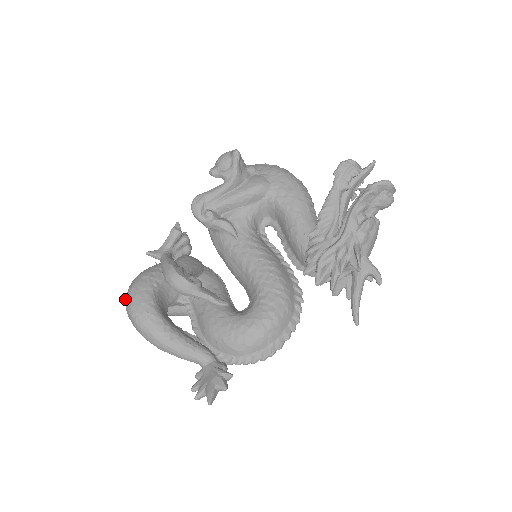
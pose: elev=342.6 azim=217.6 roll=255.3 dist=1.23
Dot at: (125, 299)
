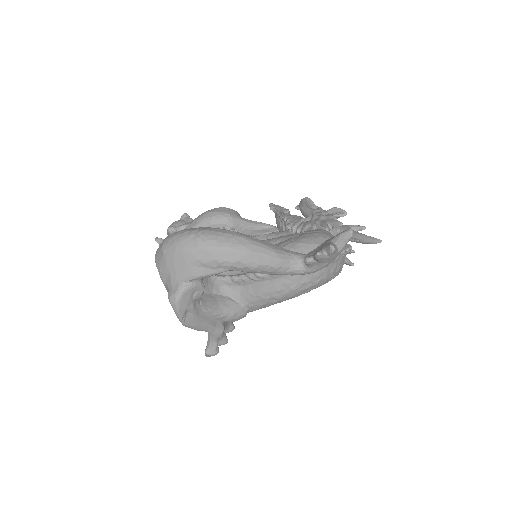
Dot at: (165, 244)
